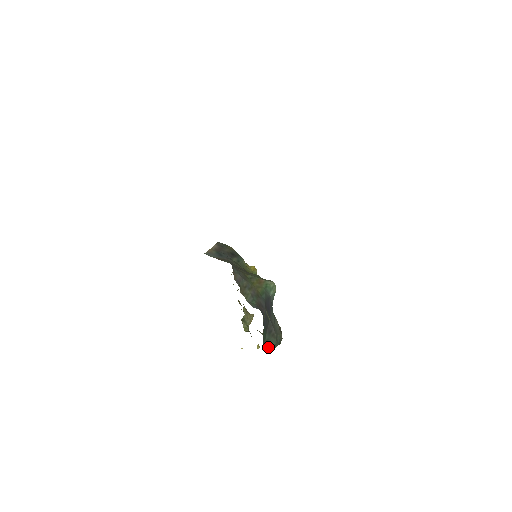
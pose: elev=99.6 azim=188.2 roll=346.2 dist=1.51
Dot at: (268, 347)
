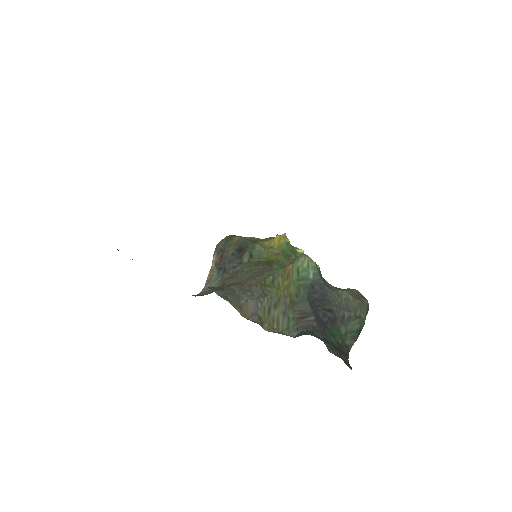
Dot at: (353, 339)
